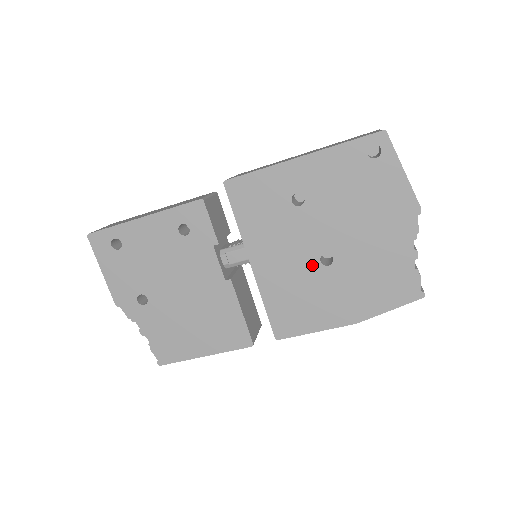
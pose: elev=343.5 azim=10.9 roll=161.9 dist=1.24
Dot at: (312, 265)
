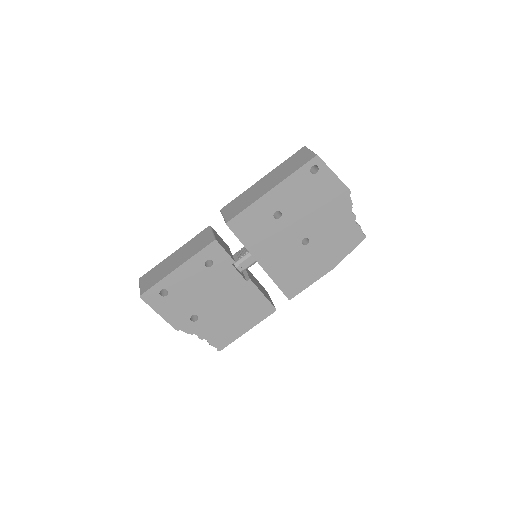
Dot at: (298, 248)
